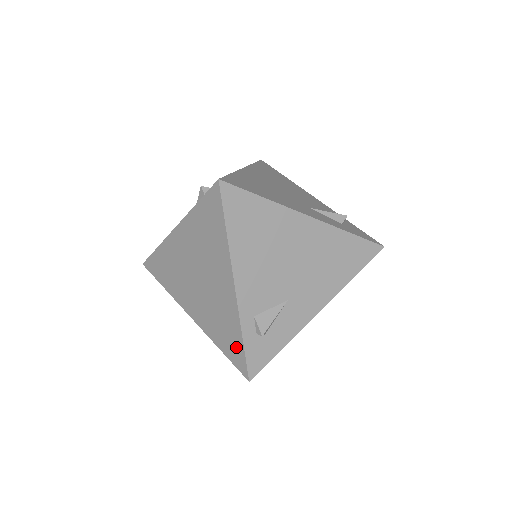
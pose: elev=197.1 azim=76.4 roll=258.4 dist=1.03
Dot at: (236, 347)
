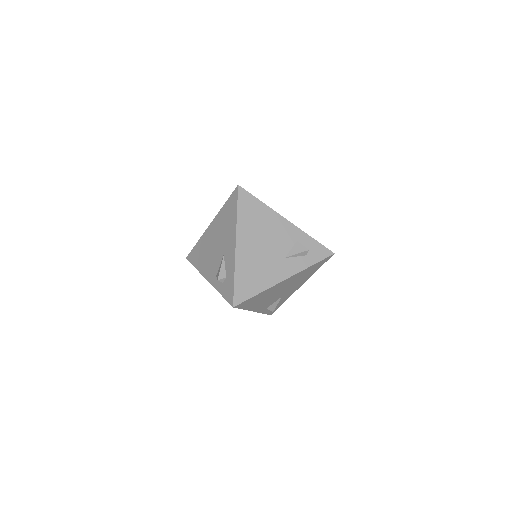
Dot at: occluded
